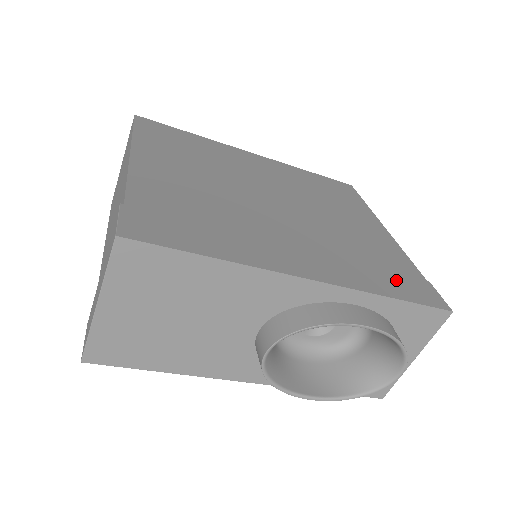
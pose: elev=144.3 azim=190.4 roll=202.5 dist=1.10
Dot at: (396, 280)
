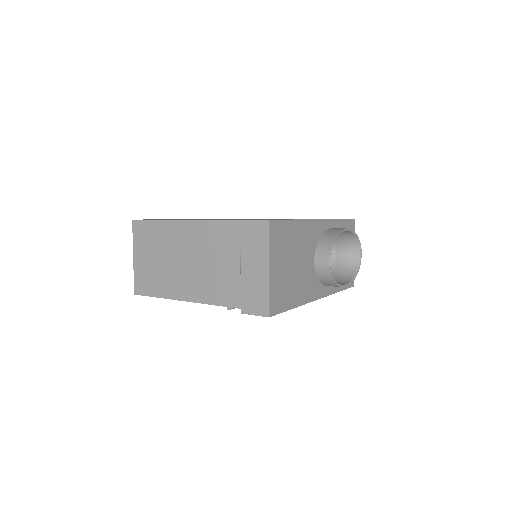
Dot at: occluded
